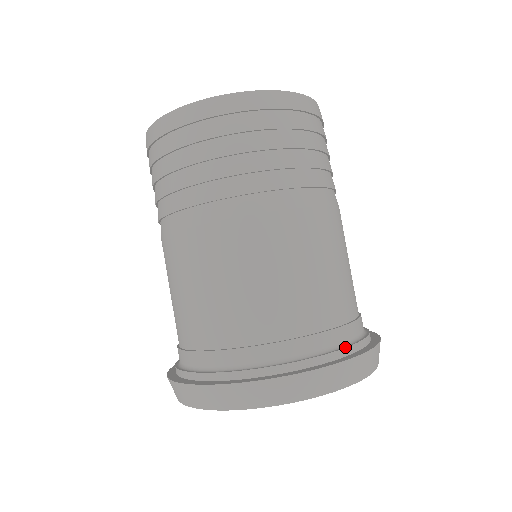
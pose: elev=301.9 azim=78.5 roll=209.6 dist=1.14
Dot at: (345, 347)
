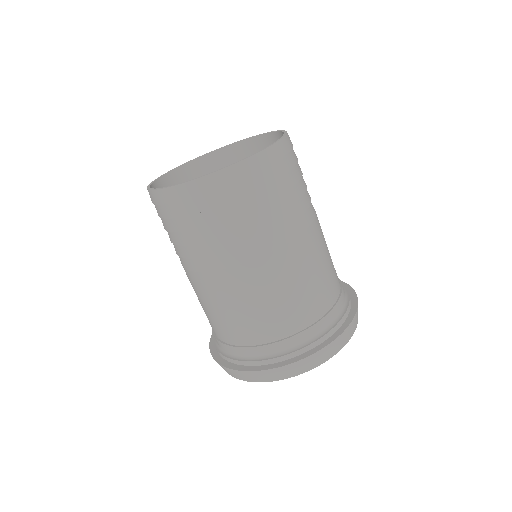
Dot at: (340, 319)
